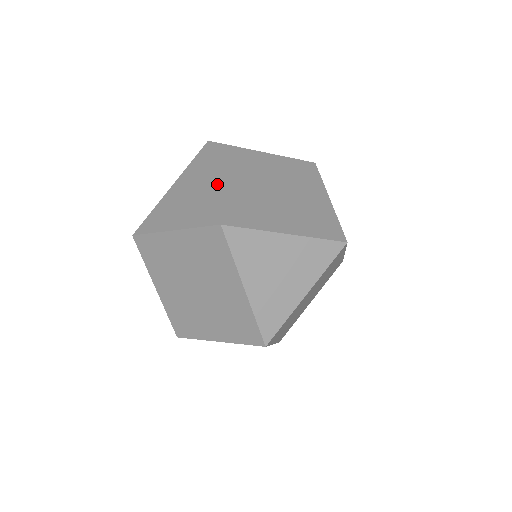
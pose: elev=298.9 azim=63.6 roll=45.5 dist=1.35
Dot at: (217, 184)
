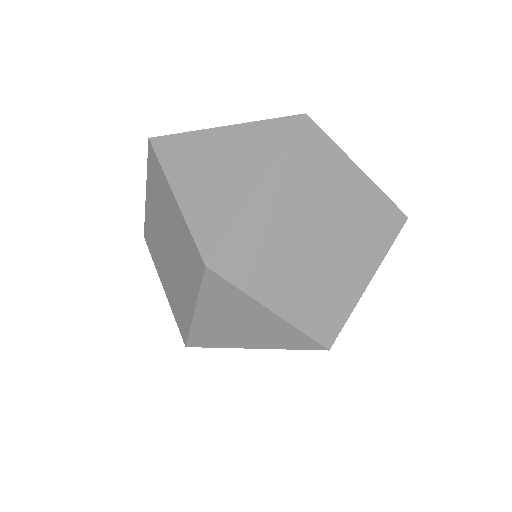
Dot at: (253, 199)
